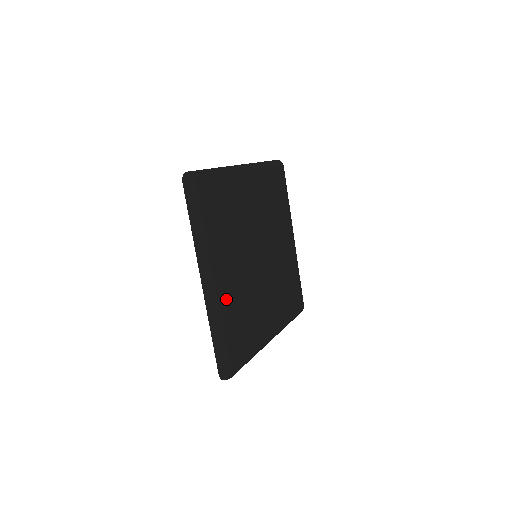
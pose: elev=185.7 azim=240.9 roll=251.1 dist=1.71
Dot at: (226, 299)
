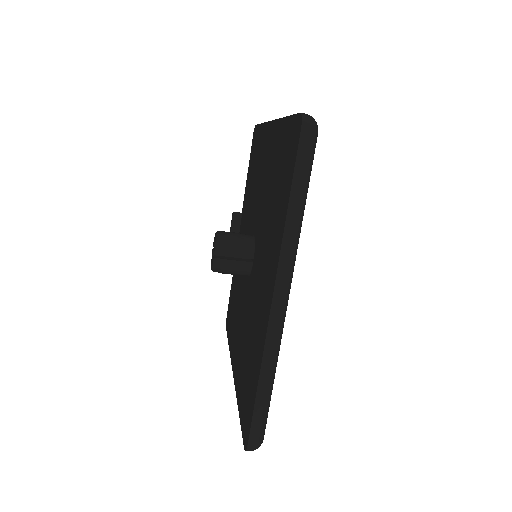
Dot at: occluded
